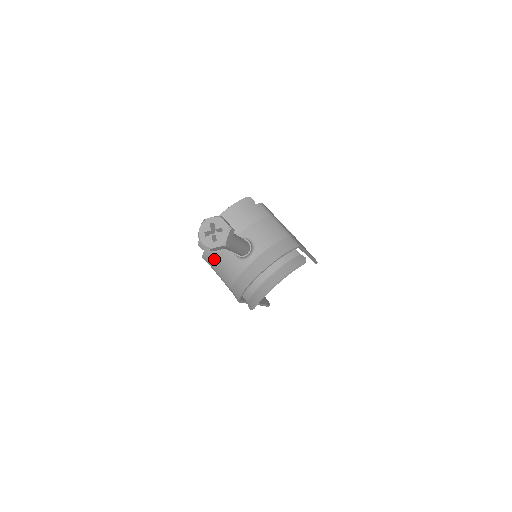
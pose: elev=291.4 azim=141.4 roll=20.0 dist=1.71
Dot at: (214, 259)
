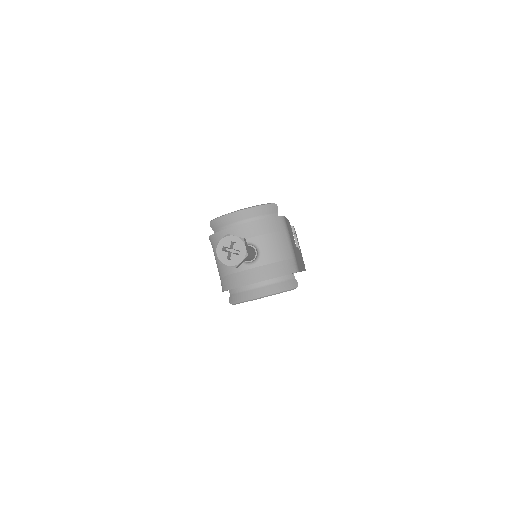
Dot at: occluded
